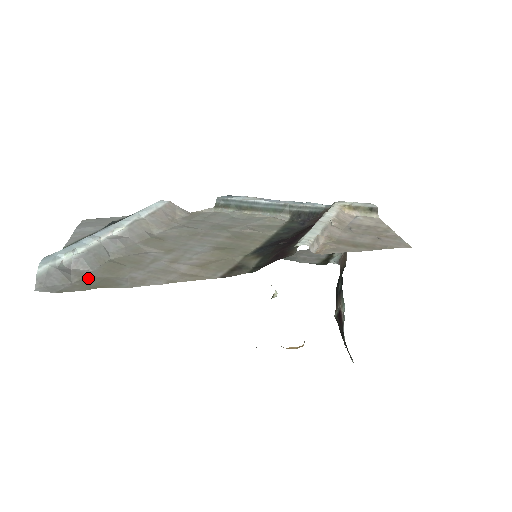
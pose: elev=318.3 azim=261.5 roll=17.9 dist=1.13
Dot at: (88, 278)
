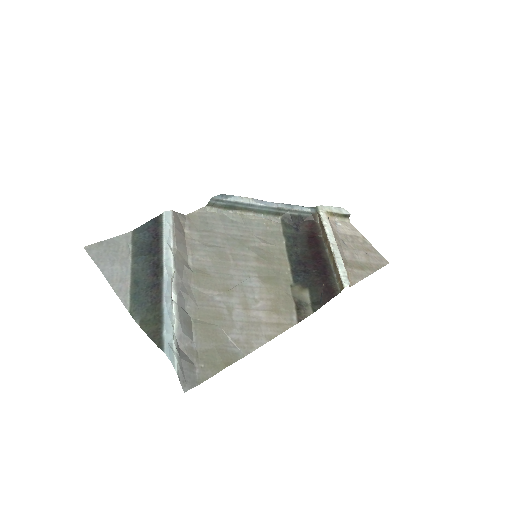
Dot at: (201, 353)
